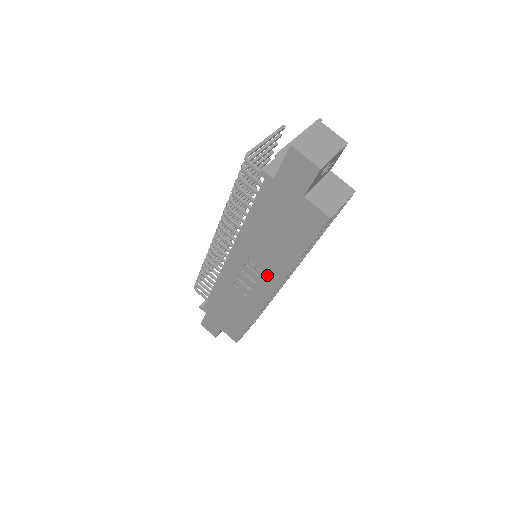
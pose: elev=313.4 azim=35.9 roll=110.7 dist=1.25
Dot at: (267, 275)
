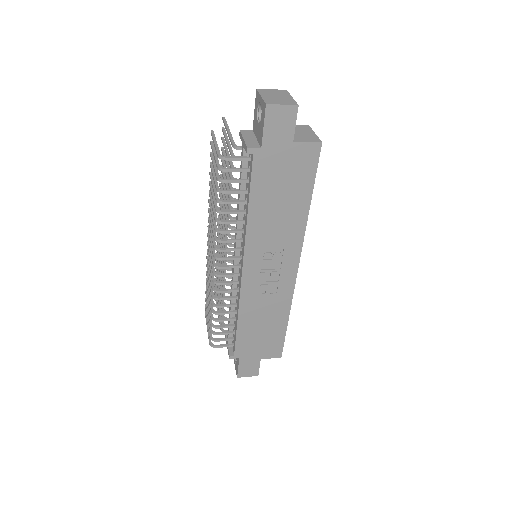
Dot at: (287, 250)
